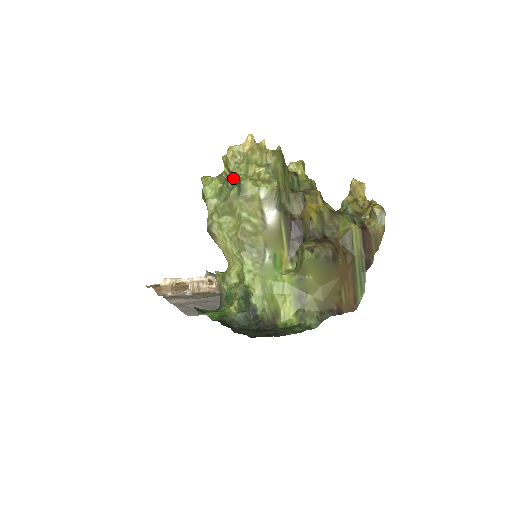
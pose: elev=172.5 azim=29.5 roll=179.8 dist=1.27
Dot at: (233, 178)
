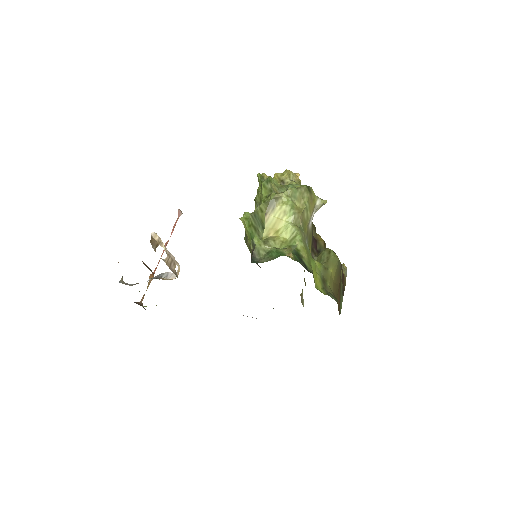
Dot at: (294, 184)
